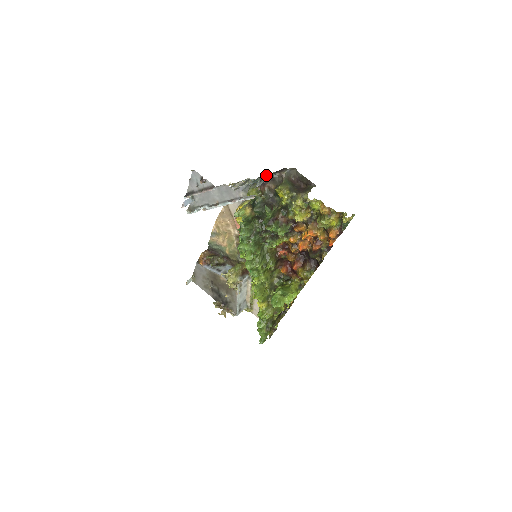
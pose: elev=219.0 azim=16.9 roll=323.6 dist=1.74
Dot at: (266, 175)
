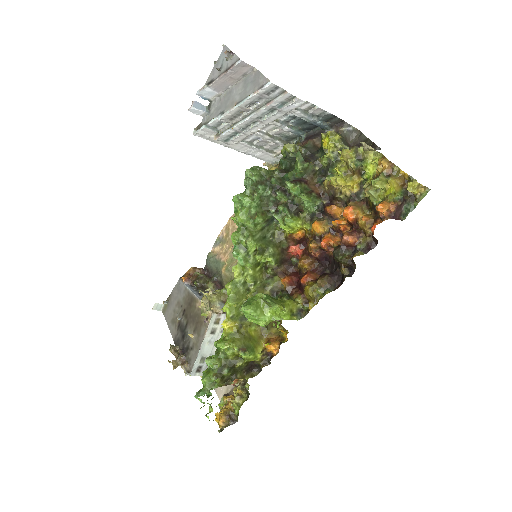
Dot at: (317, 130)
